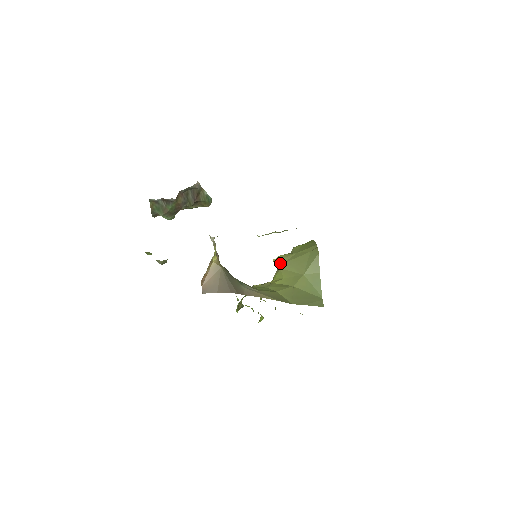
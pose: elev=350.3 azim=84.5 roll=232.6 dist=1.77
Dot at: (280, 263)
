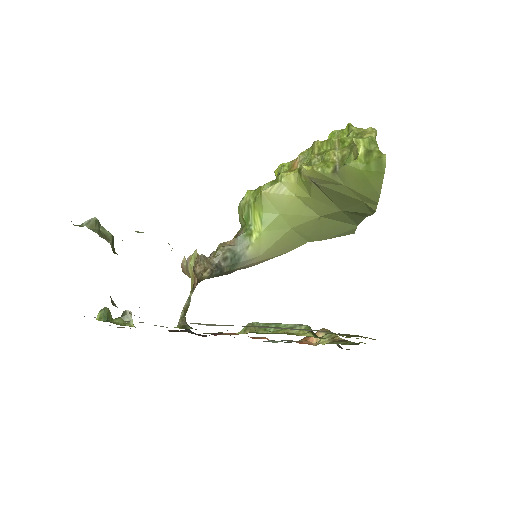
Dot at: (312, 181)
